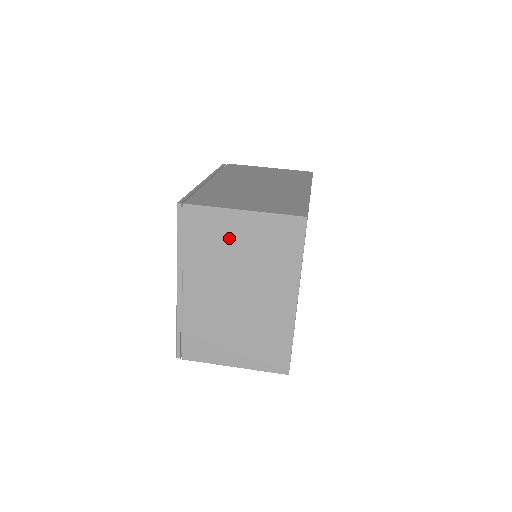
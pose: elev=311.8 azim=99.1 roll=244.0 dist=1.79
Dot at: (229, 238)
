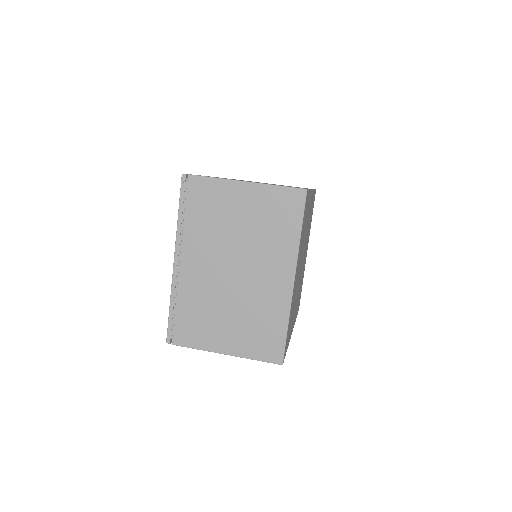
Dot at: (230, 210)
